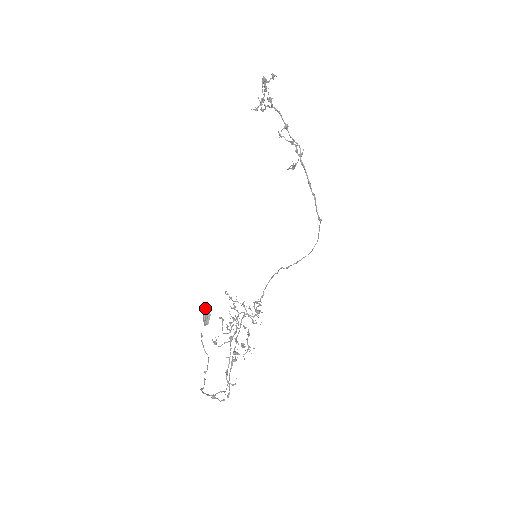
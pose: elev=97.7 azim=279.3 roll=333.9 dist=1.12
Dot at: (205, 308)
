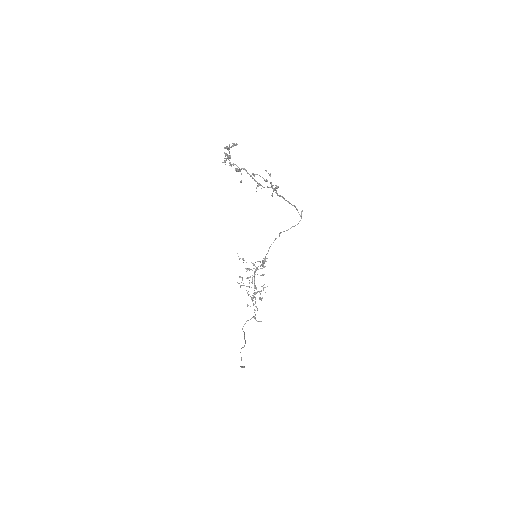
Dot at: (242, 367)
